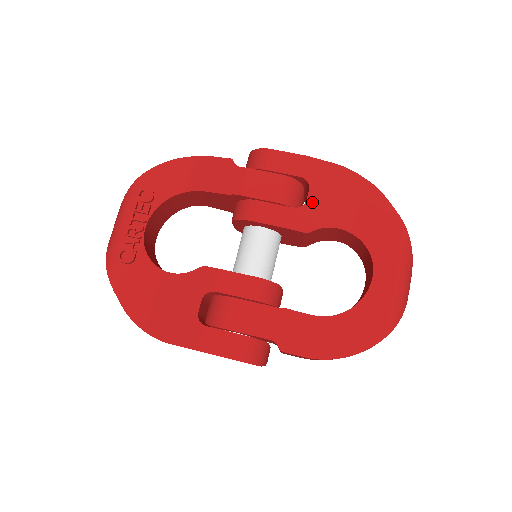
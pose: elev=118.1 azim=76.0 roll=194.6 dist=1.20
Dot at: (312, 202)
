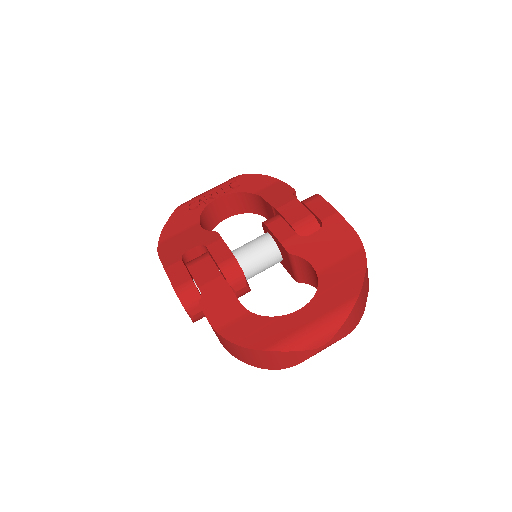
Dot at: (312, 239)
